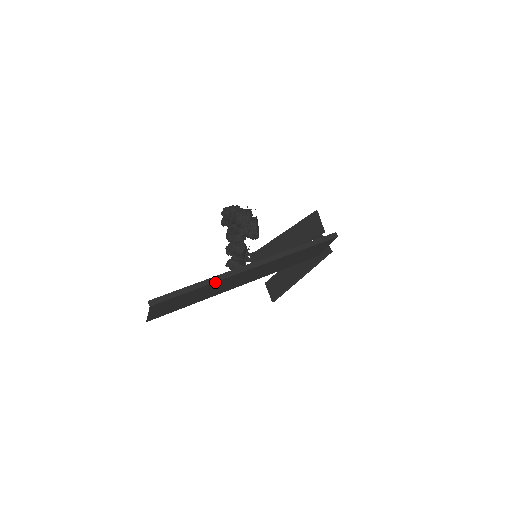
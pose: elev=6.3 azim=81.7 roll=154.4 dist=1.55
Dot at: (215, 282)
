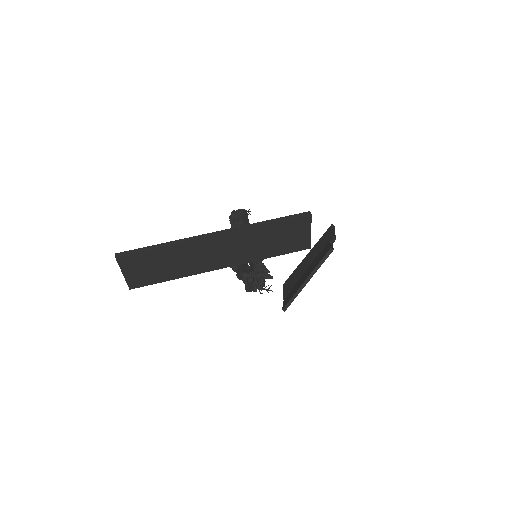
Dot at: (177, 244)
